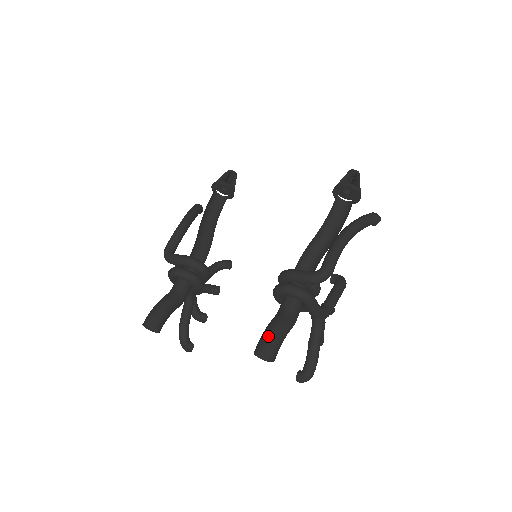
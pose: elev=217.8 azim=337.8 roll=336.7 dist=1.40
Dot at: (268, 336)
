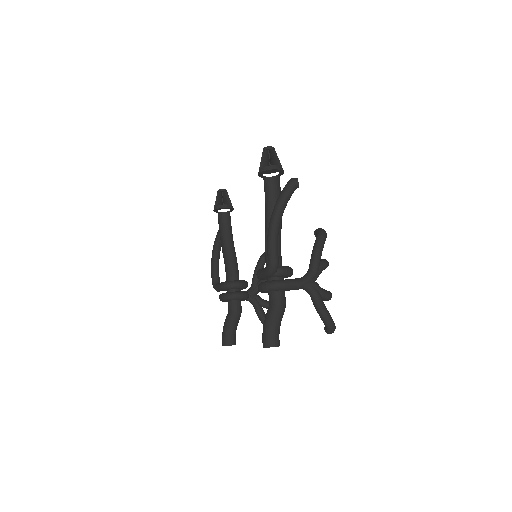
Dot at: (263, 333)
